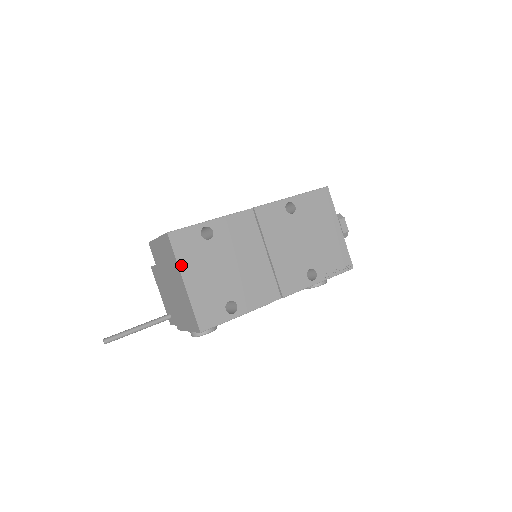
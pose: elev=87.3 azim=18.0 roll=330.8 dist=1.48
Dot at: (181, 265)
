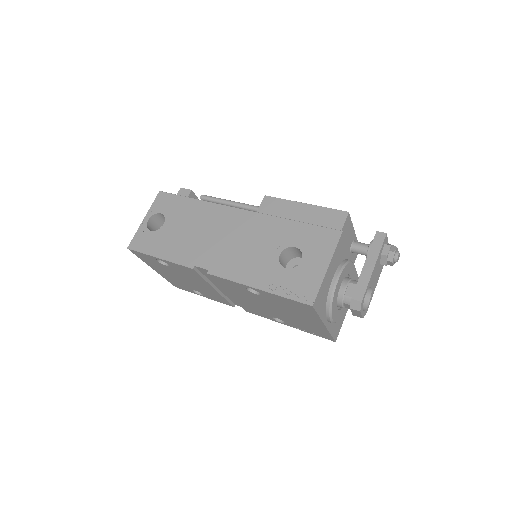
Dot at: (147, 263)
